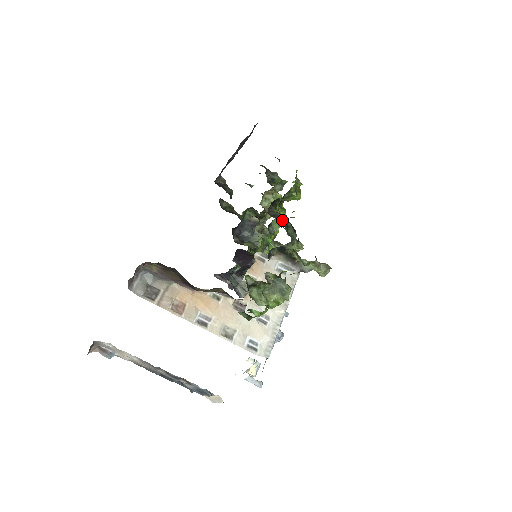
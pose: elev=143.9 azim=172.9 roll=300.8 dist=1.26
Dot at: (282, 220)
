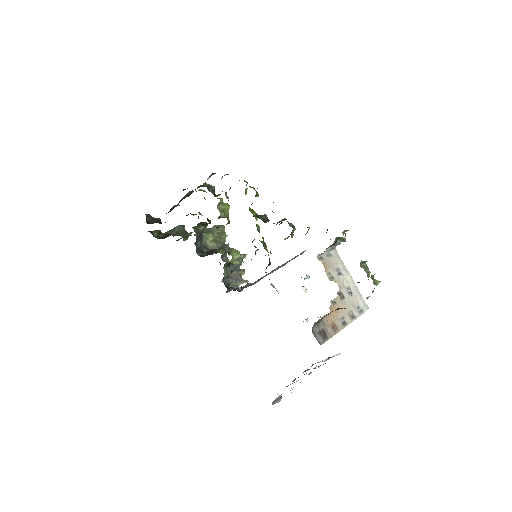
Dot at: (256, 218)
